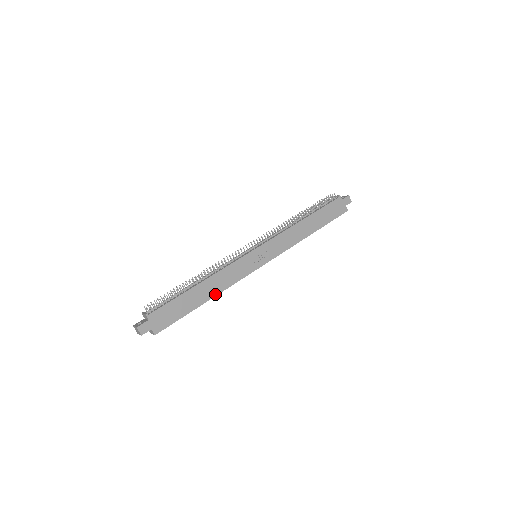
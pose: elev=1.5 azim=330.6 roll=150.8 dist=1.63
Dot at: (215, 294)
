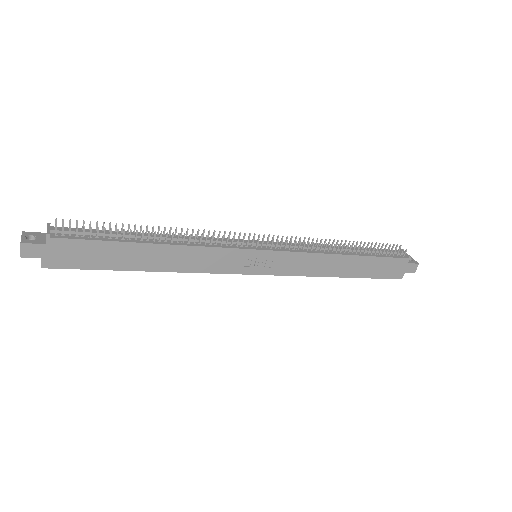
Dot at: (166, 269)
